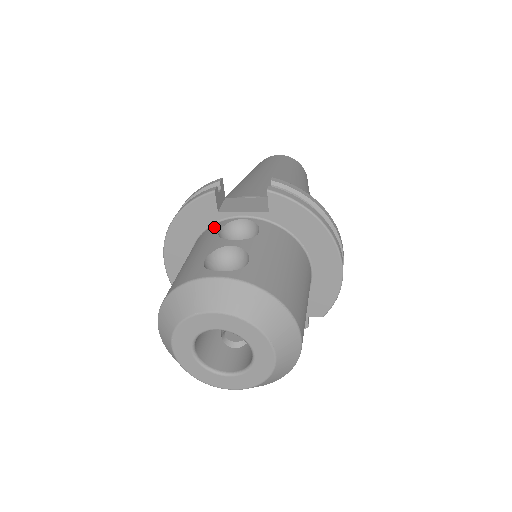
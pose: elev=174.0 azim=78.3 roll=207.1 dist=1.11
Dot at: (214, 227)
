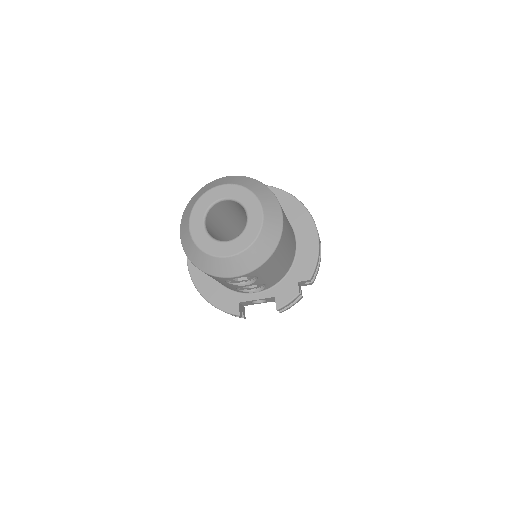
Dot at: occluded
